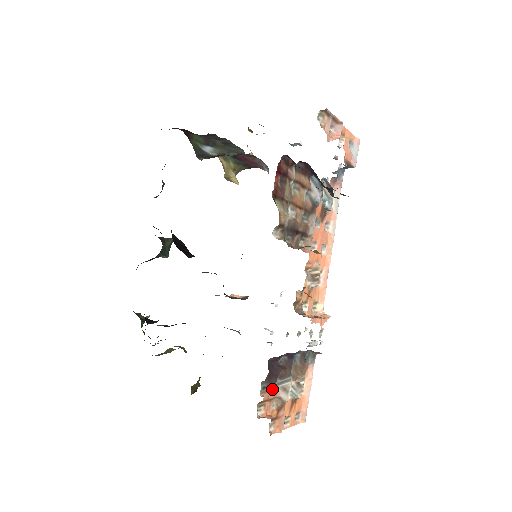
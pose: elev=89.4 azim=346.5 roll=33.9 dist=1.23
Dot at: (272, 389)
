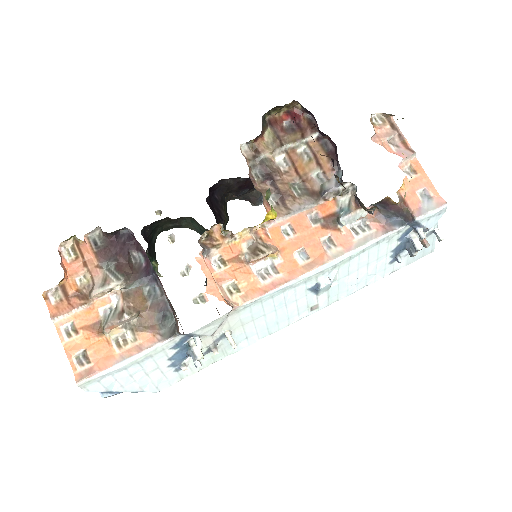
Dot at: (99, 259)
